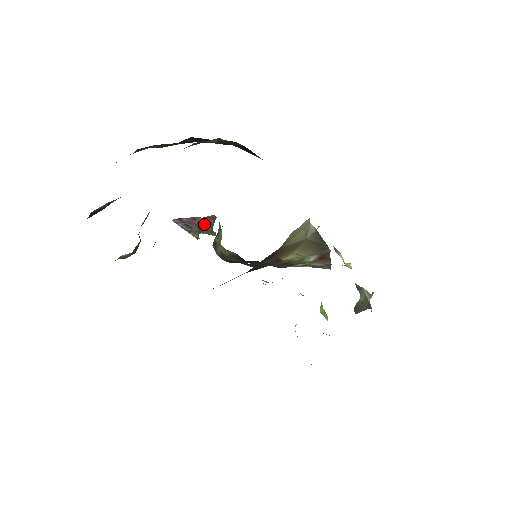
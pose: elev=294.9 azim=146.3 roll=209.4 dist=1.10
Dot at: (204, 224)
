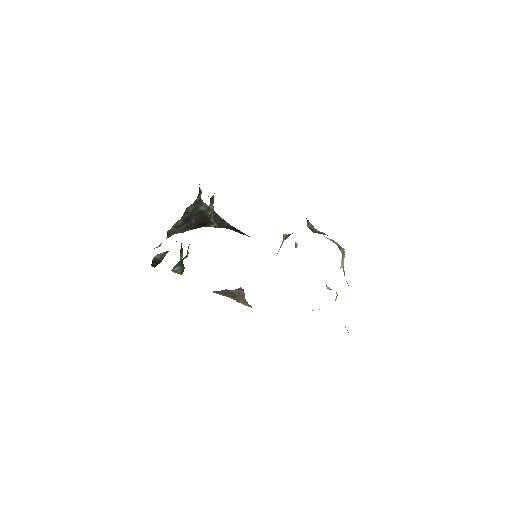
Dot at: (237, 294)
